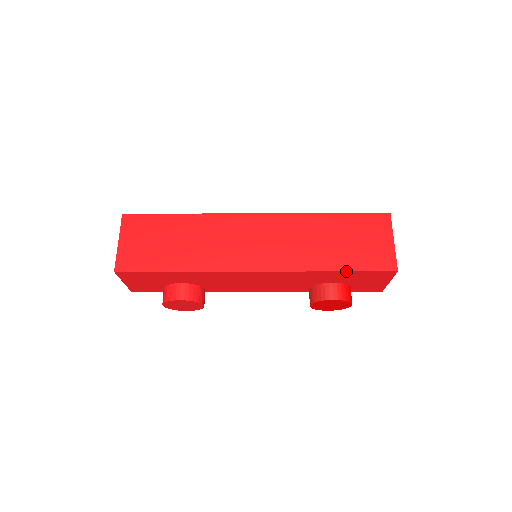
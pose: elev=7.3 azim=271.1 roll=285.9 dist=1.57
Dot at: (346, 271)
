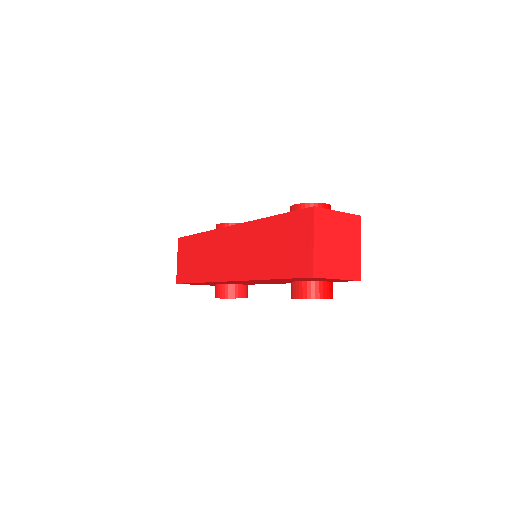
Dot at: (278, 279)
